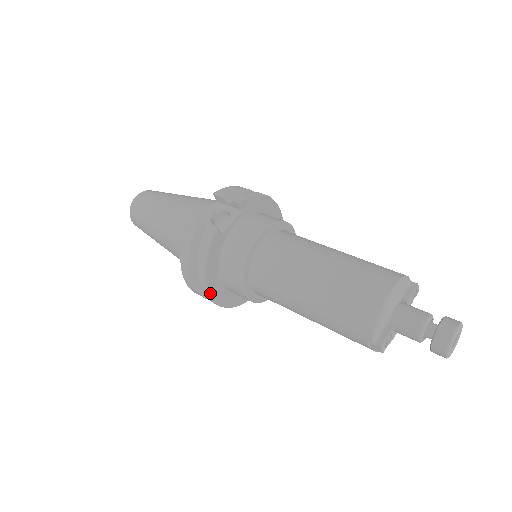
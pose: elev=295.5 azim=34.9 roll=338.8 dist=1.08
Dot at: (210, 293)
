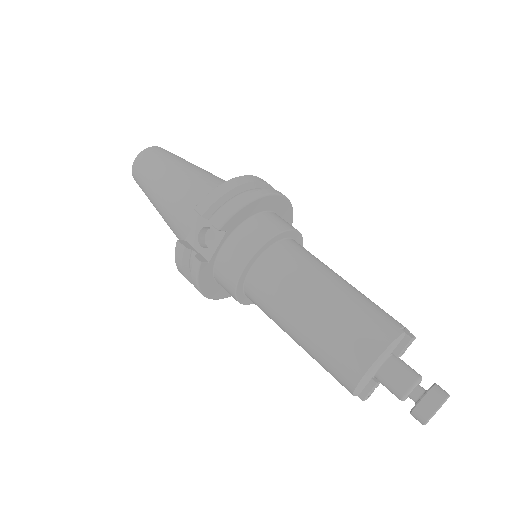
Dot at: (215, 298)
